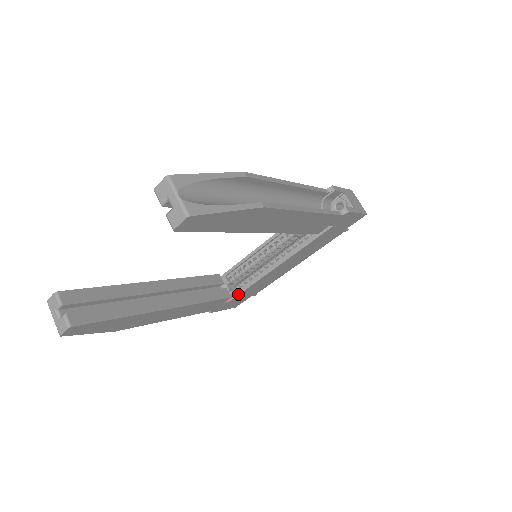
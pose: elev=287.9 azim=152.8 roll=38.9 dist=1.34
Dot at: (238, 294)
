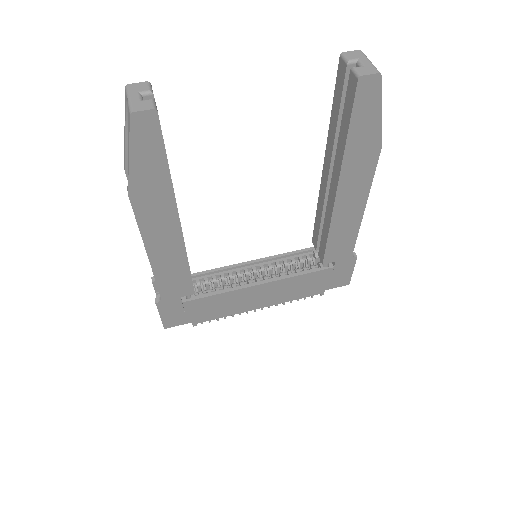
Dot at: (200, 297)
